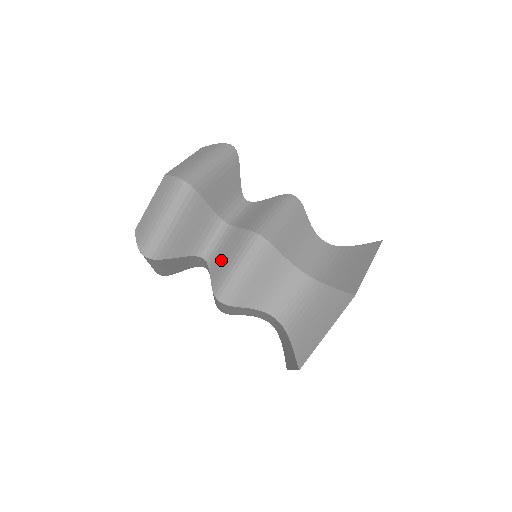
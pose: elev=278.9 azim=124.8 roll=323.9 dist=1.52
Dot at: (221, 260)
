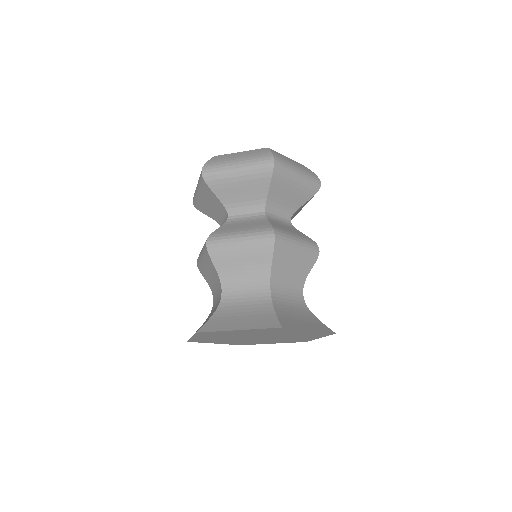
Dot at: (236, 226)
